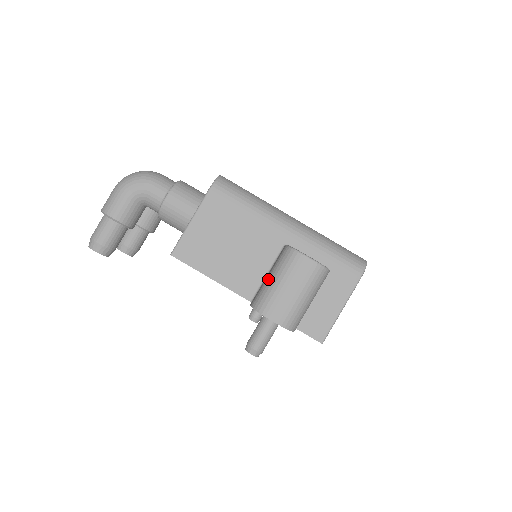
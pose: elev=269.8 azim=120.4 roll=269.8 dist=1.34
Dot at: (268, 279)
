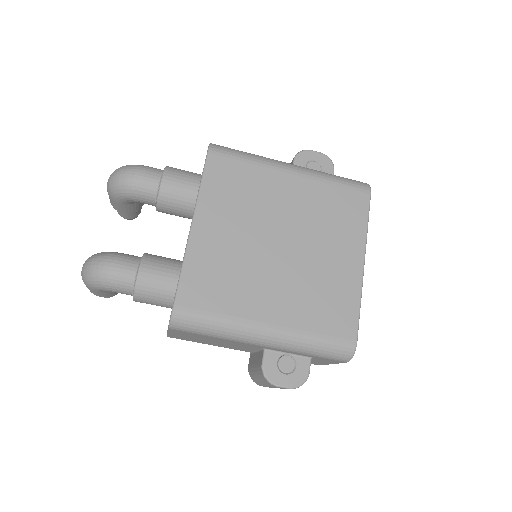
Dot at: (254, 372)
